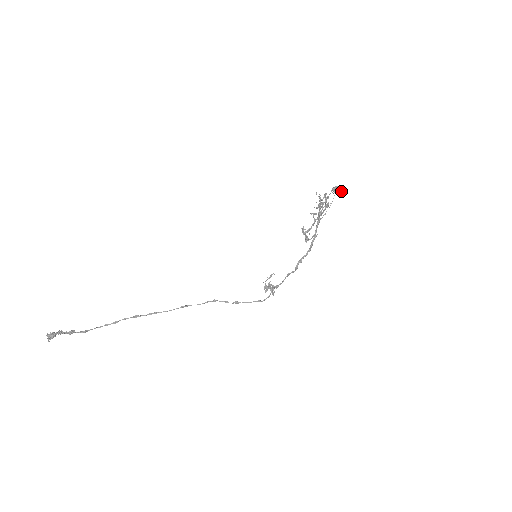
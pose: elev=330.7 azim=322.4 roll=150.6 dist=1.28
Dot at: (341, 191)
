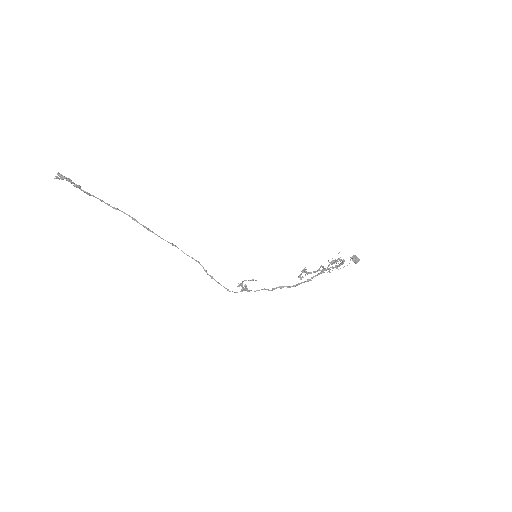
Dot at: occluded
